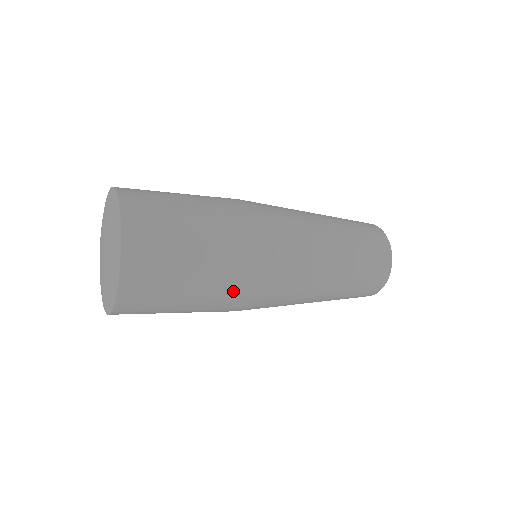
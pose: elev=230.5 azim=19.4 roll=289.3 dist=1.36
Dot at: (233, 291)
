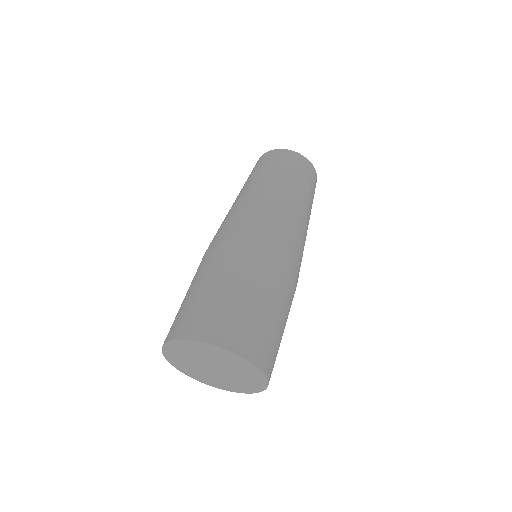
Dot at: (283, 279)
